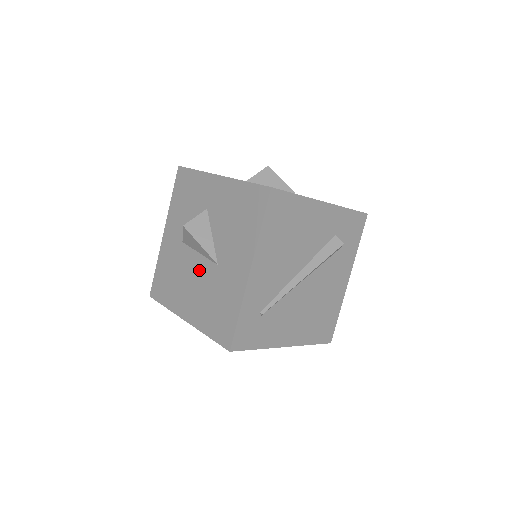
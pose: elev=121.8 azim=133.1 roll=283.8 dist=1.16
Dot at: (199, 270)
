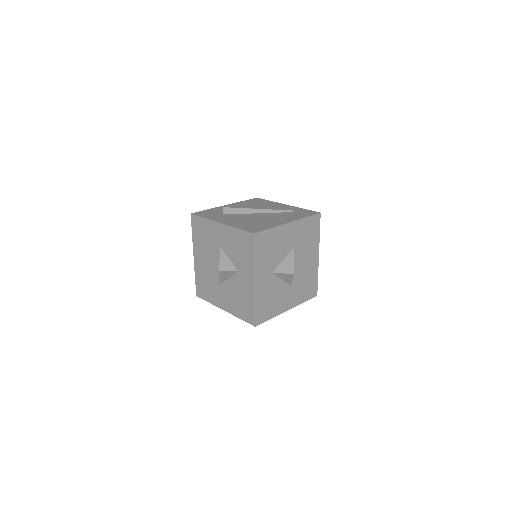
Dot at: (214, 267)
